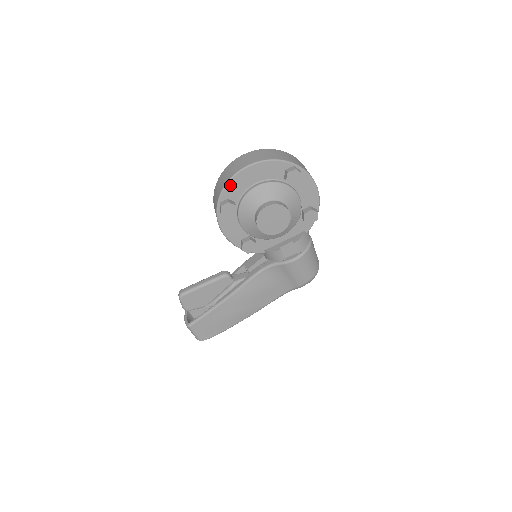
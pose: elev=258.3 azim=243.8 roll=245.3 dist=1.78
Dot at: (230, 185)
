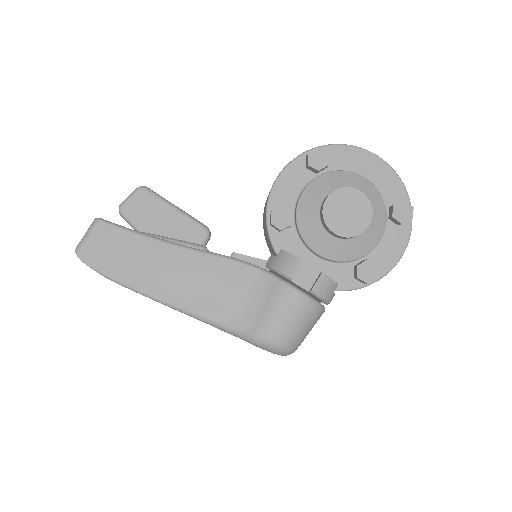
Dot at: (344, 149)
